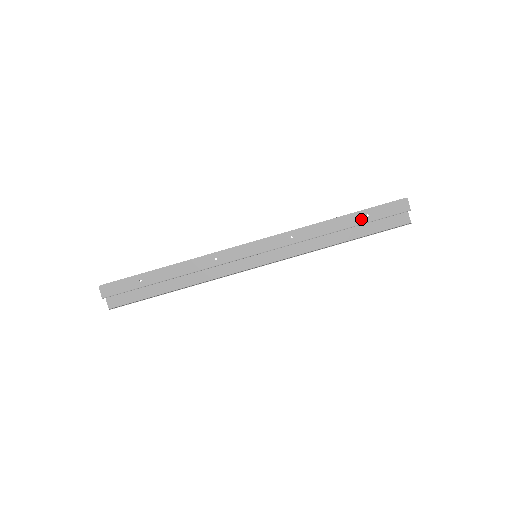
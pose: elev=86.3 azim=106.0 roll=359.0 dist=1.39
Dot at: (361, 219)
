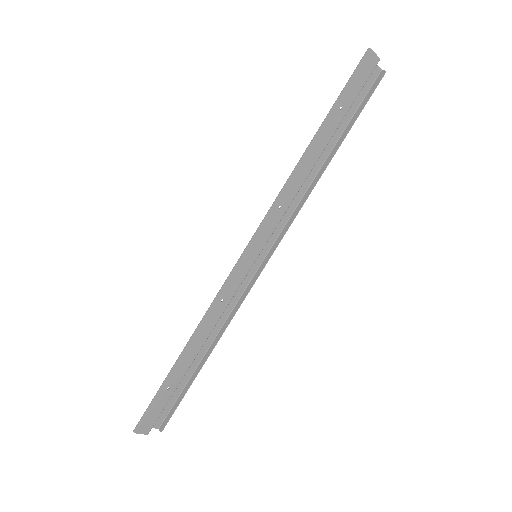
Dot at: (336, 119)
